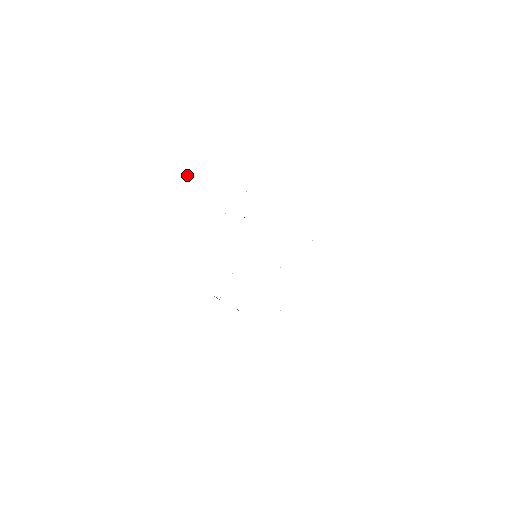
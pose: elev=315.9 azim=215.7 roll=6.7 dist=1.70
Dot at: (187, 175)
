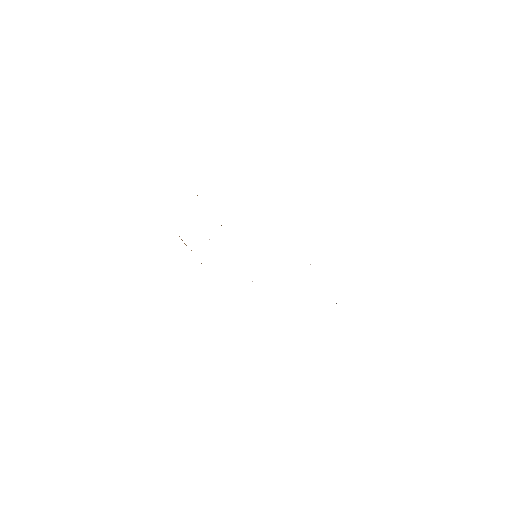
Dot at: occluded
